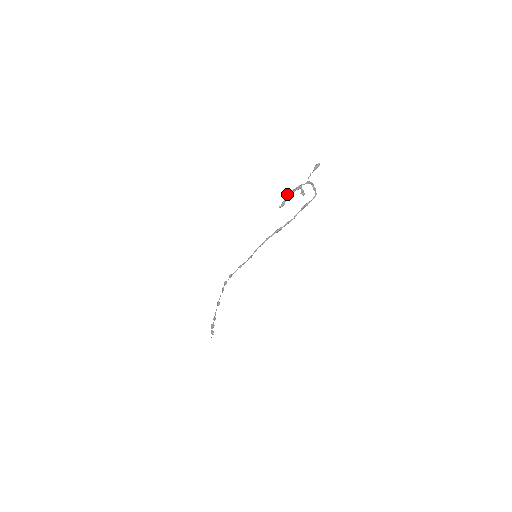
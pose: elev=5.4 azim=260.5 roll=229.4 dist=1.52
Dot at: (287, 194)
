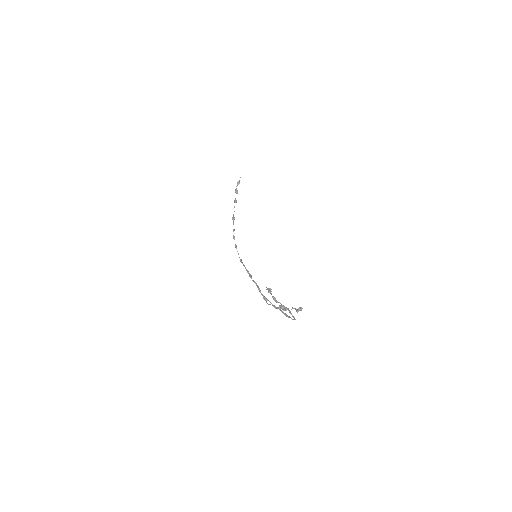
Dot at: (272, 296)
